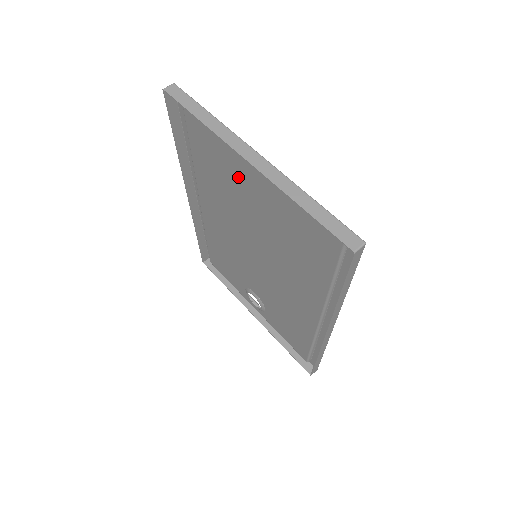
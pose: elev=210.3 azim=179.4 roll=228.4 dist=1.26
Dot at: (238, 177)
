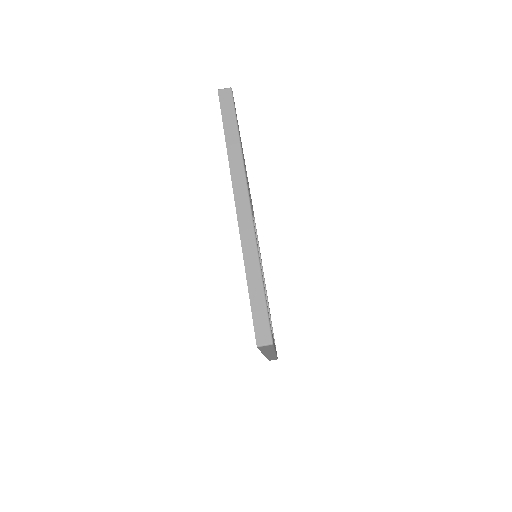
Dot at: occluded
